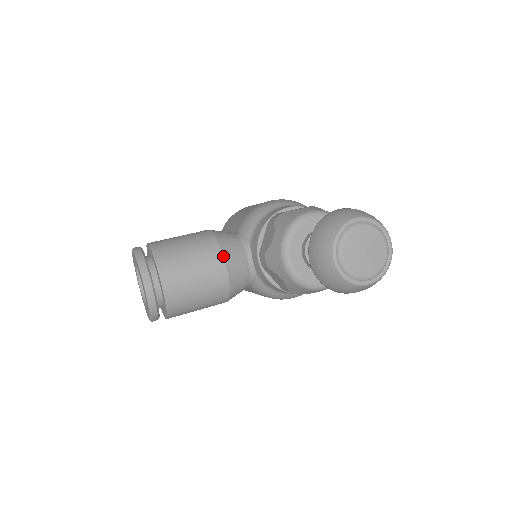
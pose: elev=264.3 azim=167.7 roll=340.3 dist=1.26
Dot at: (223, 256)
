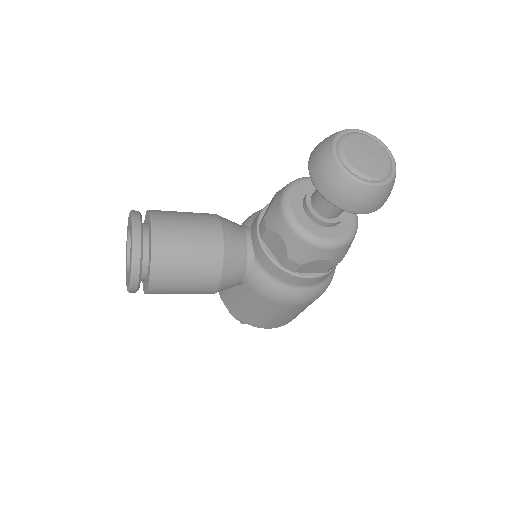
Dot at: (221, 224)
